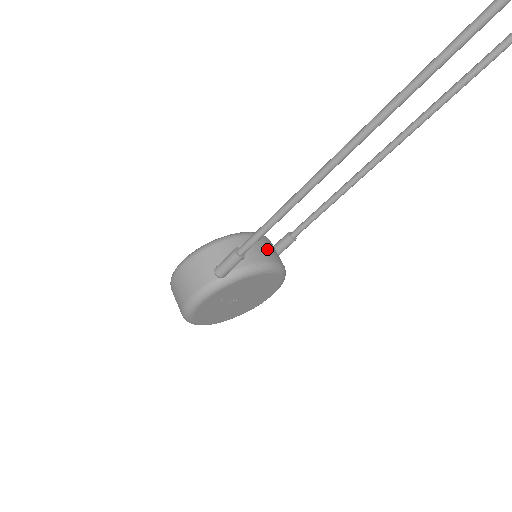
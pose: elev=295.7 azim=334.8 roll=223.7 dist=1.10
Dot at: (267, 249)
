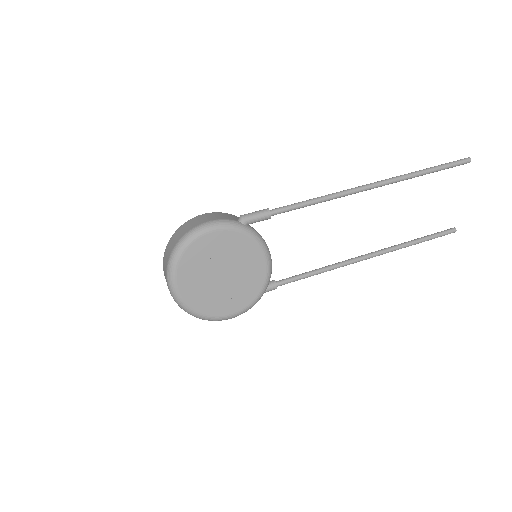
Dot at: occluded
